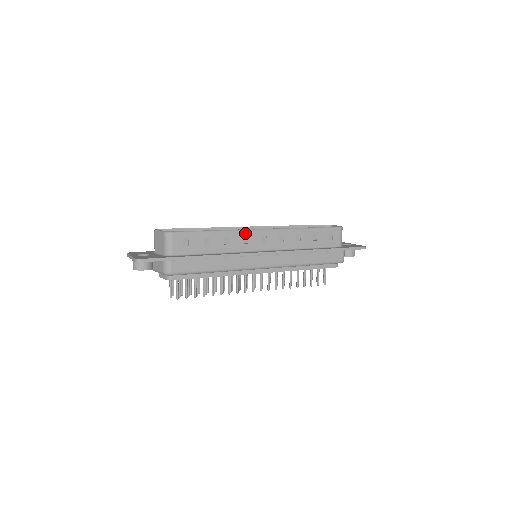
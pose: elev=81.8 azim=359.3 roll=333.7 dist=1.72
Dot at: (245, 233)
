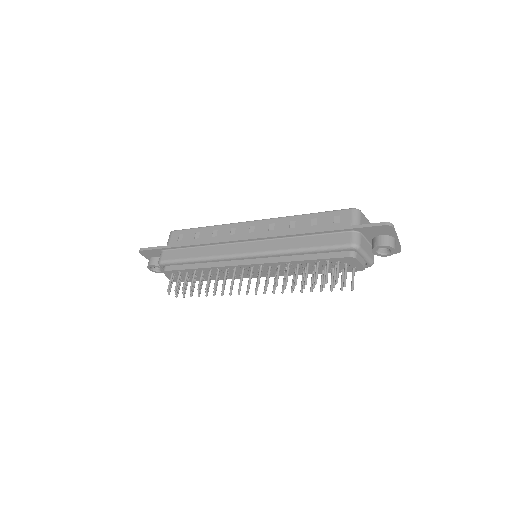
Dot at: (234, 225)
